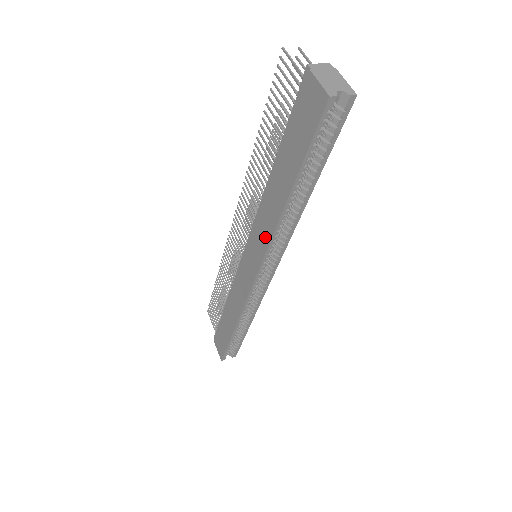
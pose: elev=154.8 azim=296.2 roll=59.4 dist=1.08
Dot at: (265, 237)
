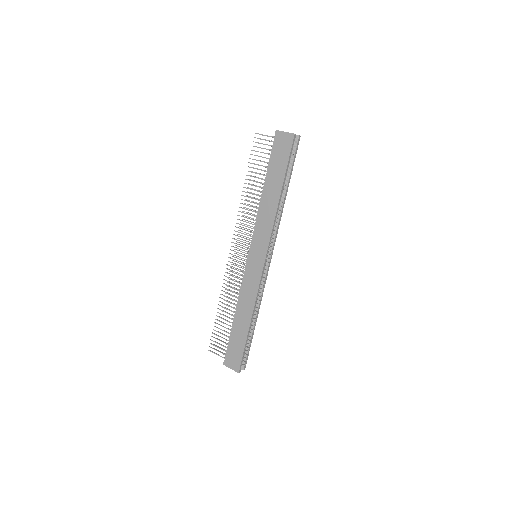
Dot at: (268, 228)
